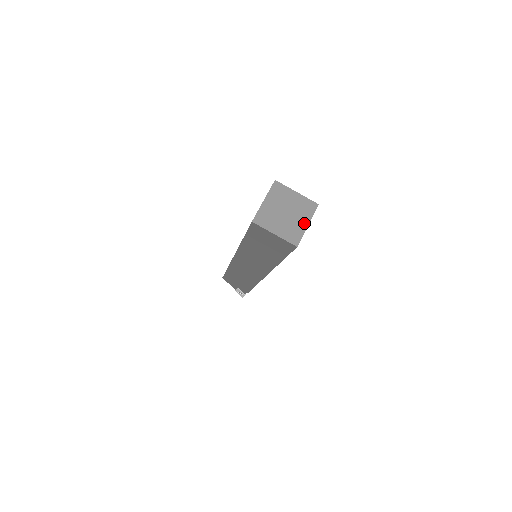
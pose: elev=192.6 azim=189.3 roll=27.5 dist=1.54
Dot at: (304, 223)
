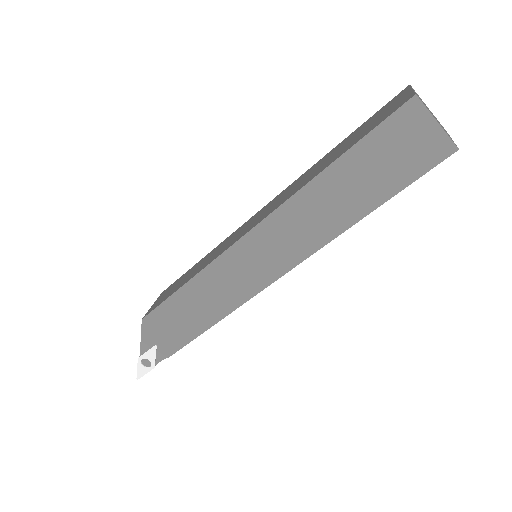
Dot at: occluded
